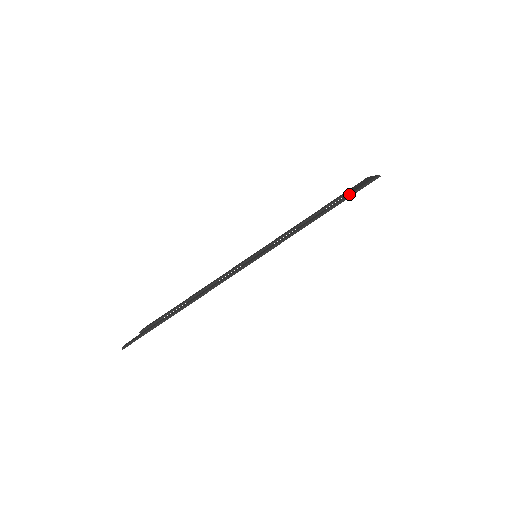
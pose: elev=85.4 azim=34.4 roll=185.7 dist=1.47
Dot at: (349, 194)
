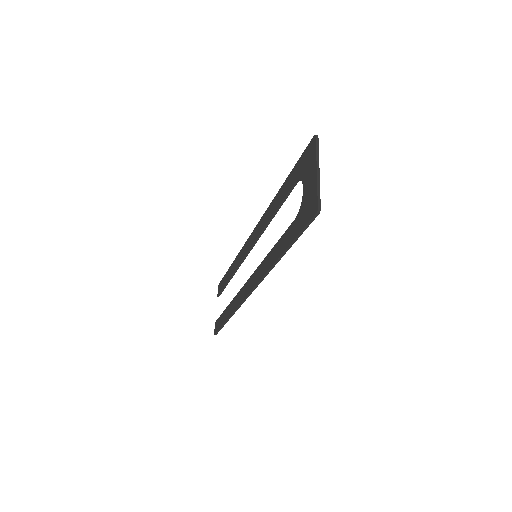
Dot at: (298, 231)
